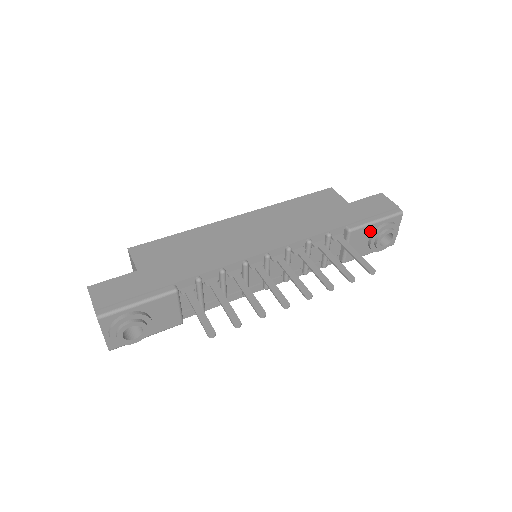
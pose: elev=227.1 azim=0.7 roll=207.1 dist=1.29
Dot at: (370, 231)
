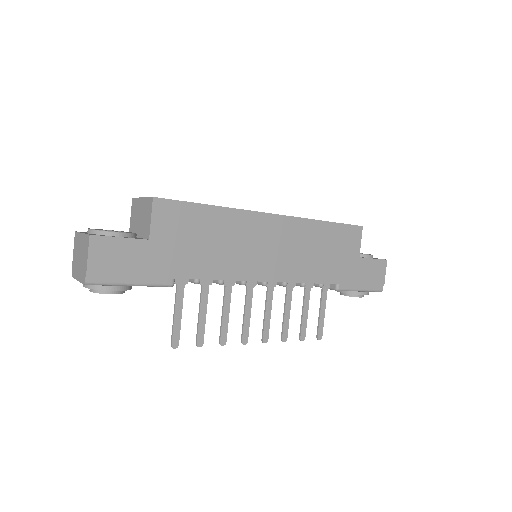
Dot at: occluded
